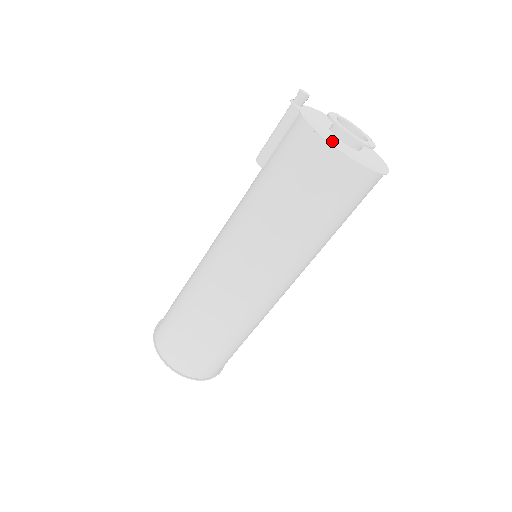
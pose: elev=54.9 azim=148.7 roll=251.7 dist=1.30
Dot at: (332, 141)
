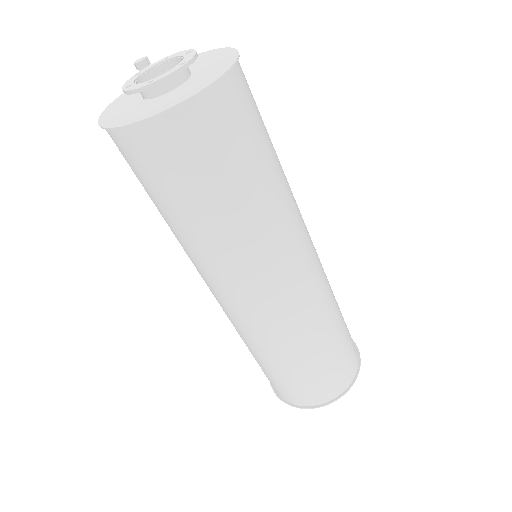
Dot at: (111, 113)
